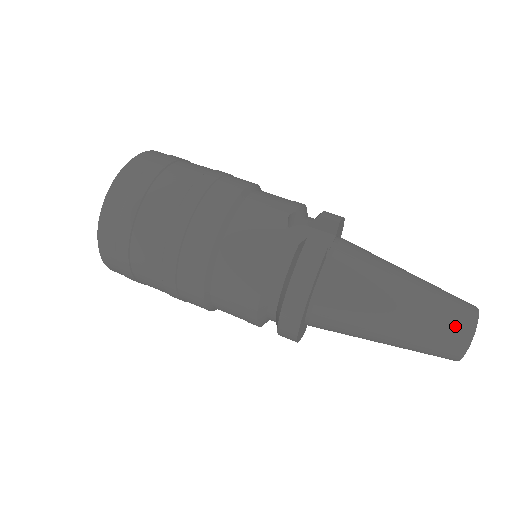
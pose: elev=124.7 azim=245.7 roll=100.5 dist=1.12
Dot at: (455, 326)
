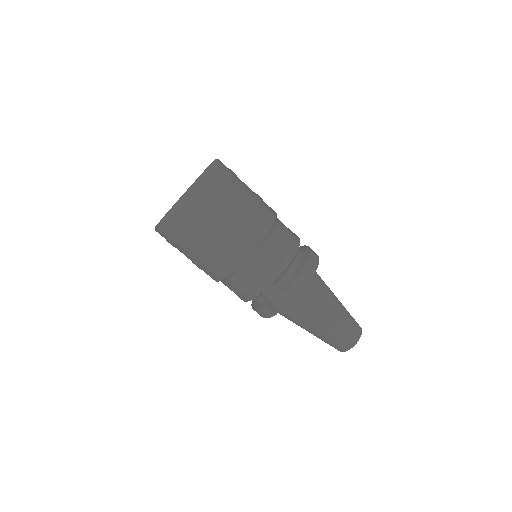
Dot at: (334, 347)
